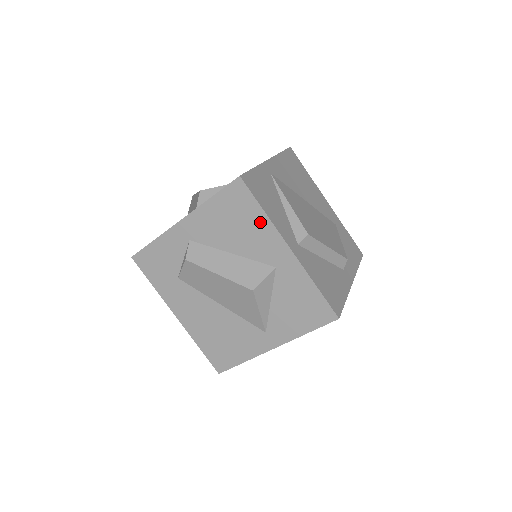
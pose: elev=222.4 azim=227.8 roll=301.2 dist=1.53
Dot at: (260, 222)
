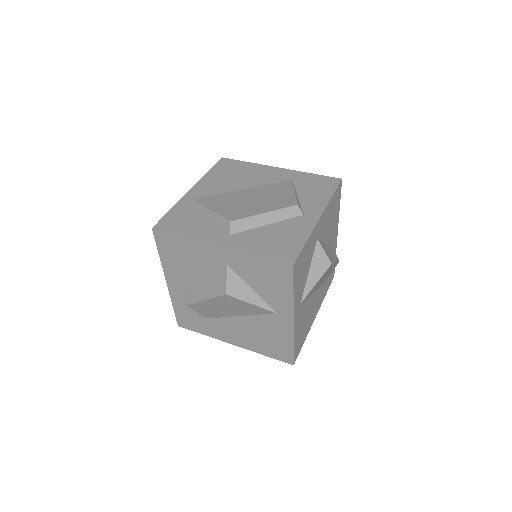
Dot at: (189, 245)
